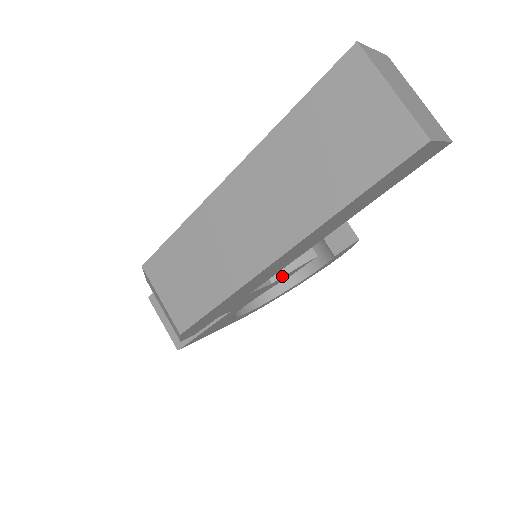
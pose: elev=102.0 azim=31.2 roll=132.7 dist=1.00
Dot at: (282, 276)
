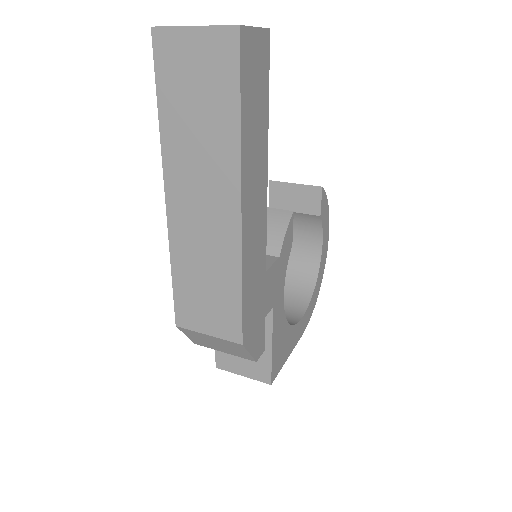
Dot at: (281, 246)
